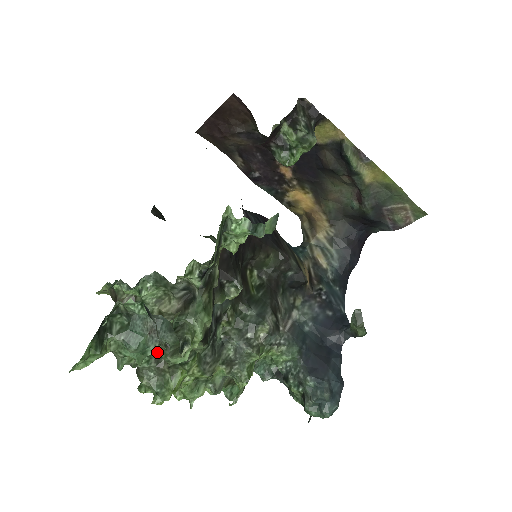
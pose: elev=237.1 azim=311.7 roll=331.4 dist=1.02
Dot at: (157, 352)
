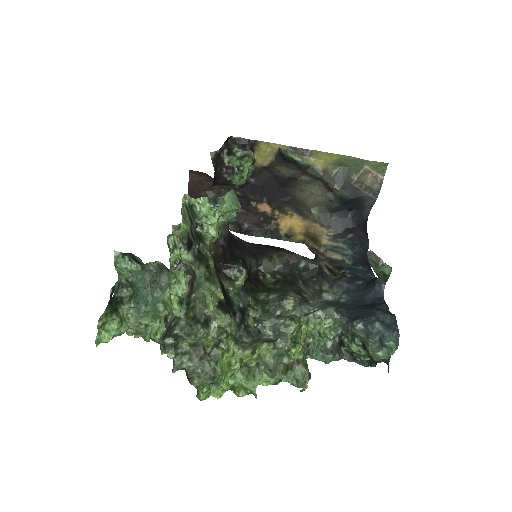
Dot at: (188, 338)
